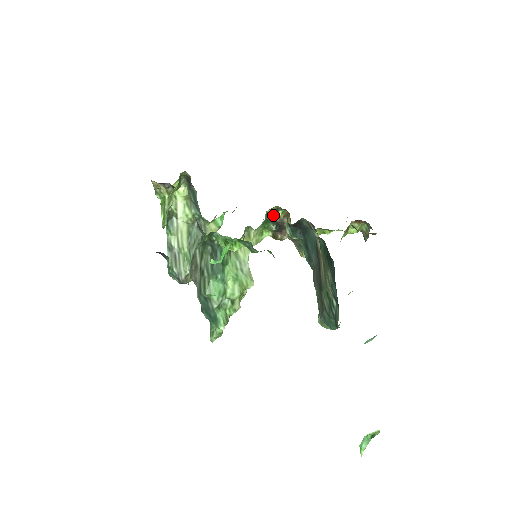
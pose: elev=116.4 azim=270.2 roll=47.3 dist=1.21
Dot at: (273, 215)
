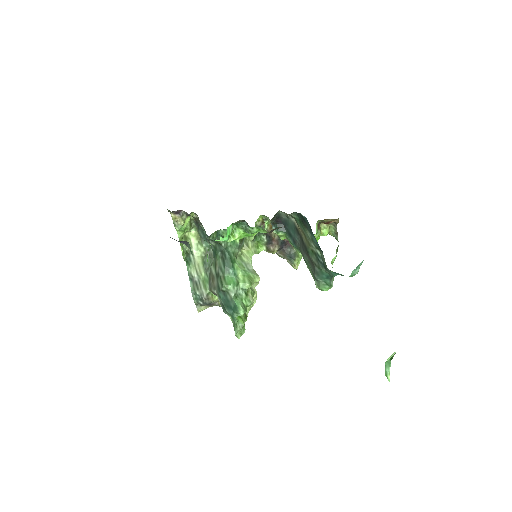
Dot at: occluded
